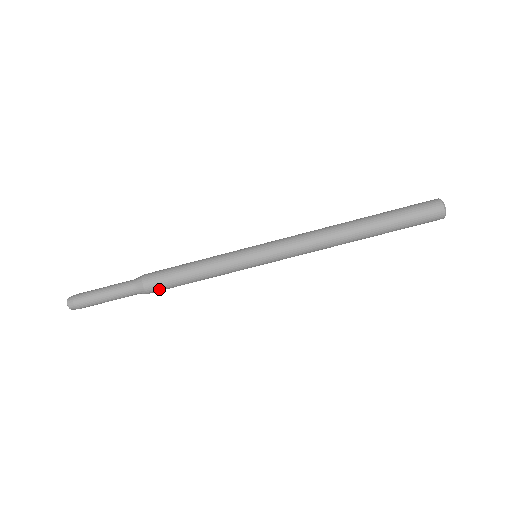
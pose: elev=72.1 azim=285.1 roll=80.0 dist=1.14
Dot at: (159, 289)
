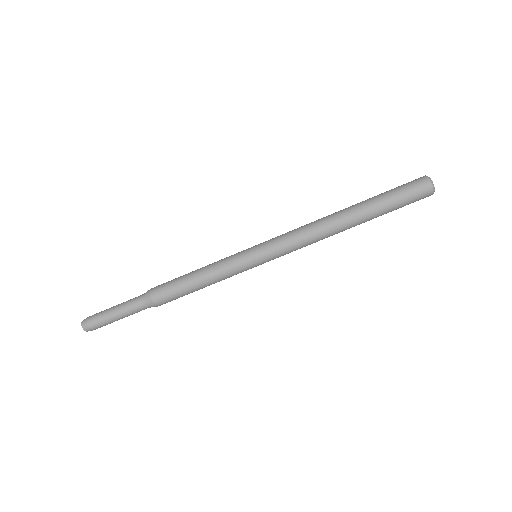
Dot at: (168, 301)
